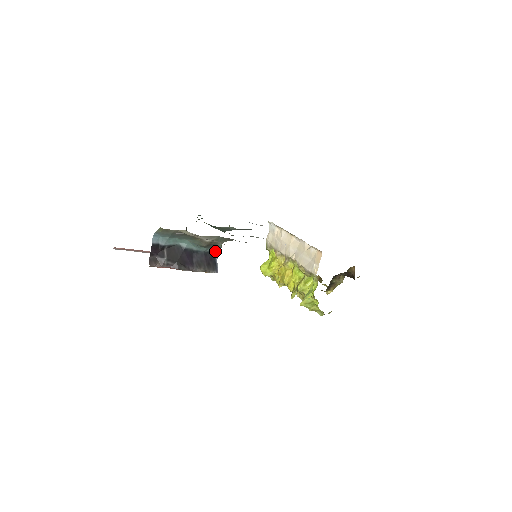
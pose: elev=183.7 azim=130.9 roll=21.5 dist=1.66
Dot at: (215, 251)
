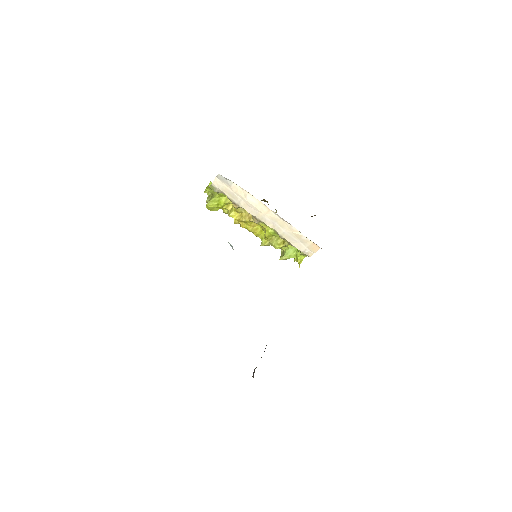
Dot at: occluded
